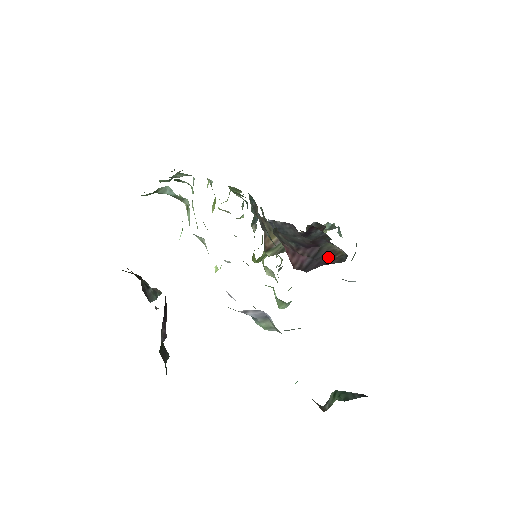
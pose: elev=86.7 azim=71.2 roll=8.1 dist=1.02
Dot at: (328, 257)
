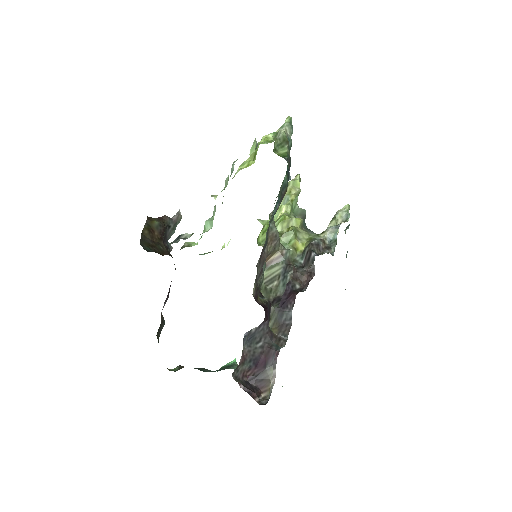
Dot at: (261, 389)
